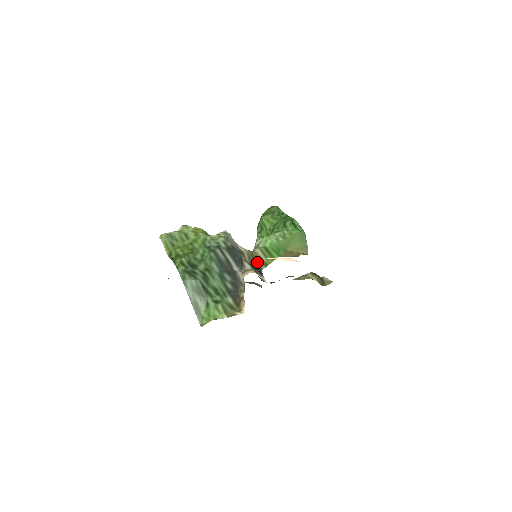
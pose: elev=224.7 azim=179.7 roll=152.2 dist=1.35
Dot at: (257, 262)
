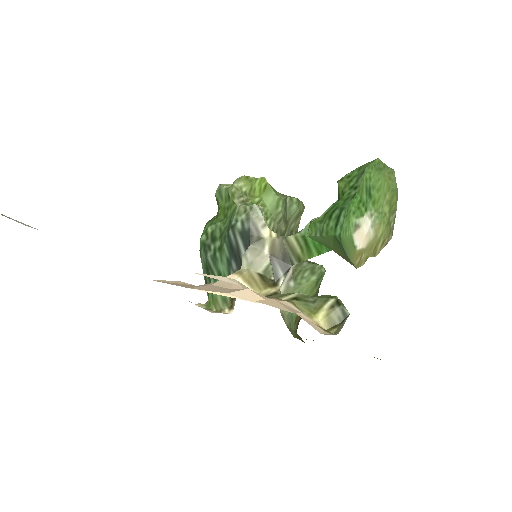
Dot at: (288, 253)
